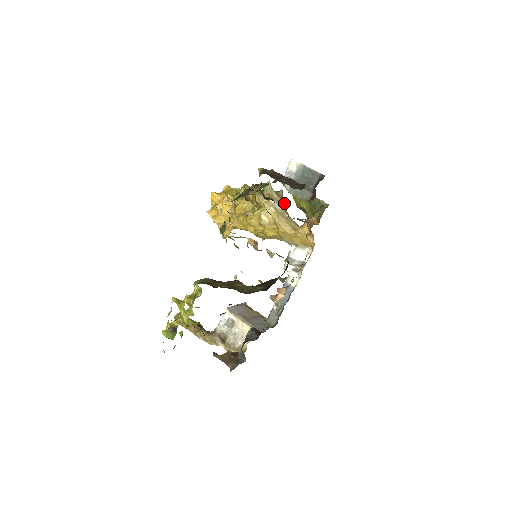
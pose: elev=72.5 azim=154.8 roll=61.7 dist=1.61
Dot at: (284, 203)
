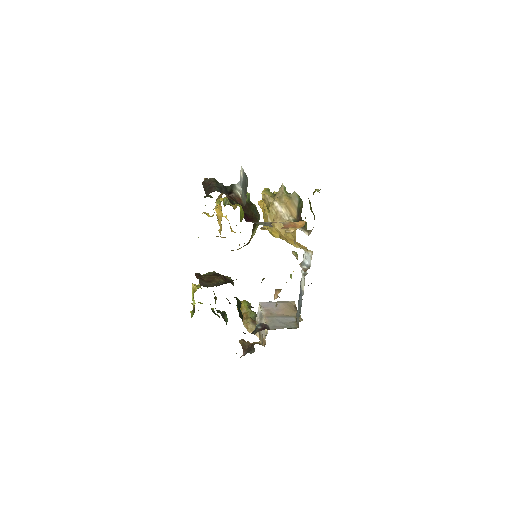
Dot at: (296, 205)
